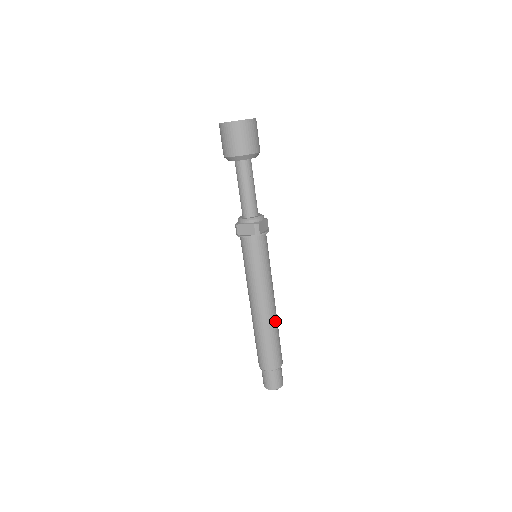
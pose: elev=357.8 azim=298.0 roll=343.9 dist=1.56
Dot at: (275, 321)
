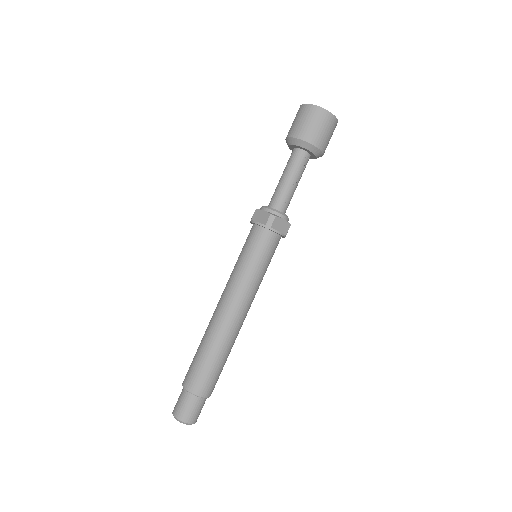
Dot at: (230, 338)
